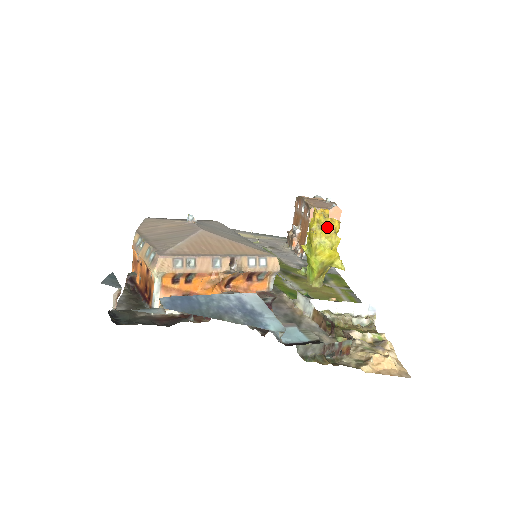
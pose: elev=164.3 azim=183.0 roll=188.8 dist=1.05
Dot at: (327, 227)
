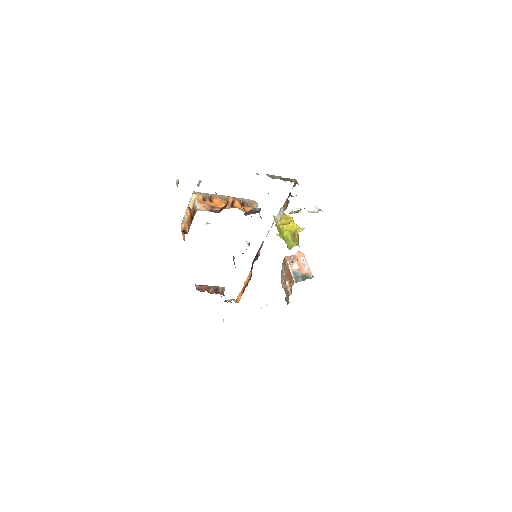
Dot at: (283, 218)
